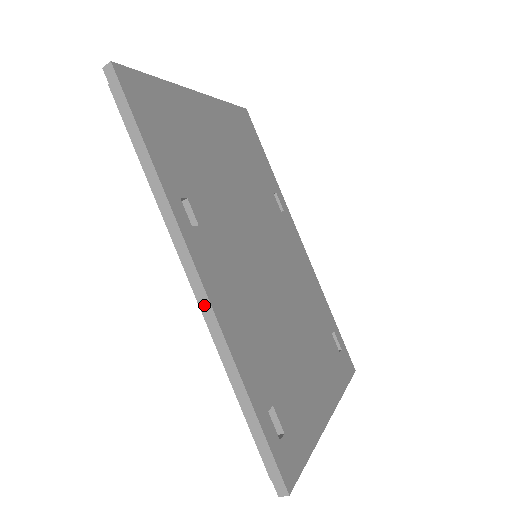
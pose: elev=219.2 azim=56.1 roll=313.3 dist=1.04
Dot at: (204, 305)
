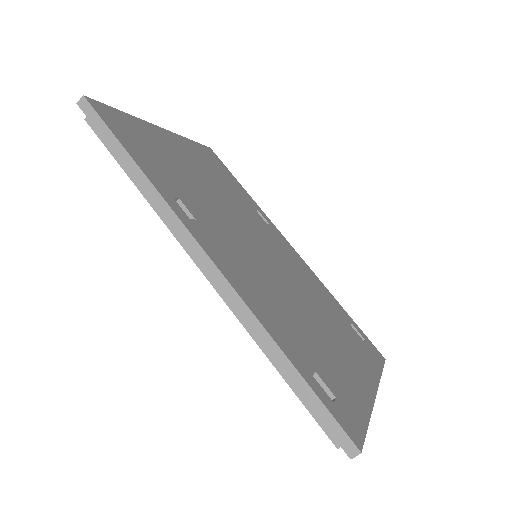
Dot at: (220, 283)
